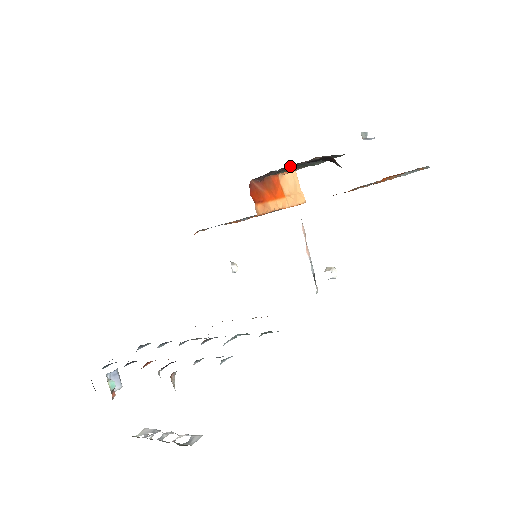
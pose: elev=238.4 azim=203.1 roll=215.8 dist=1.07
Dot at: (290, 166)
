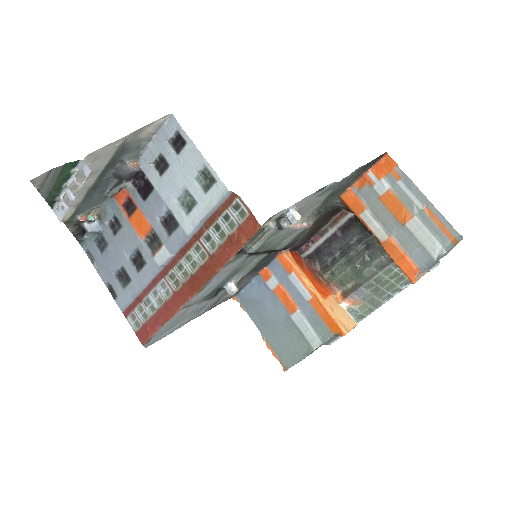
Dot at: (331, 226)
